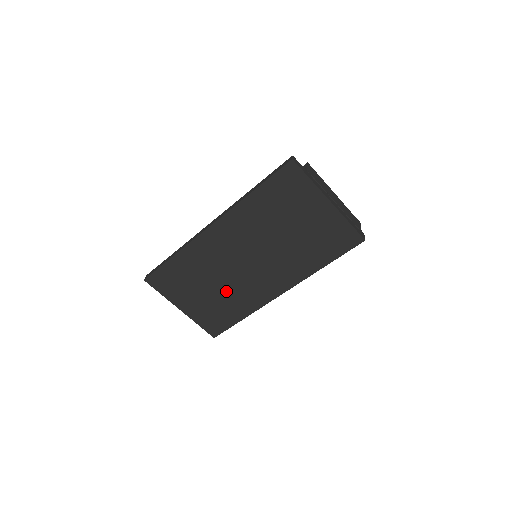
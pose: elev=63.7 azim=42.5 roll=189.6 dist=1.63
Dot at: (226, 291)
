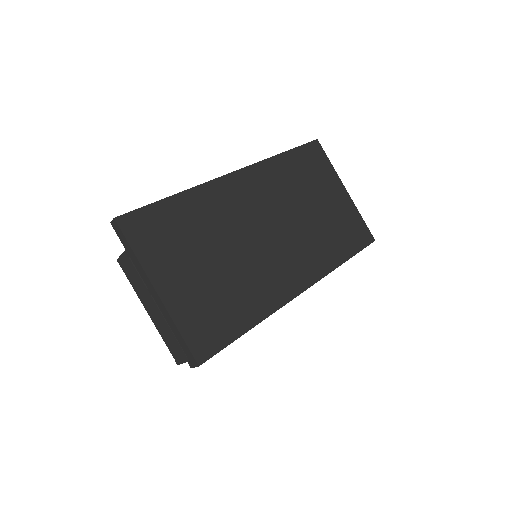
Dot at: (236, 270)
